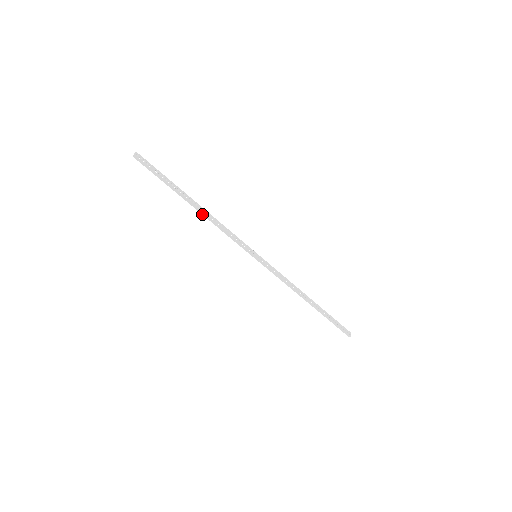
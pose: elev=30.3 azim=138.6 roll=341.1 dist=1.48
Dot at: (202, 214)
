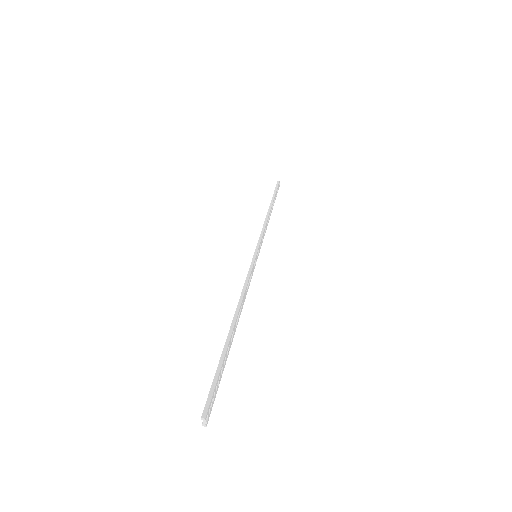
Dot at: occluded
